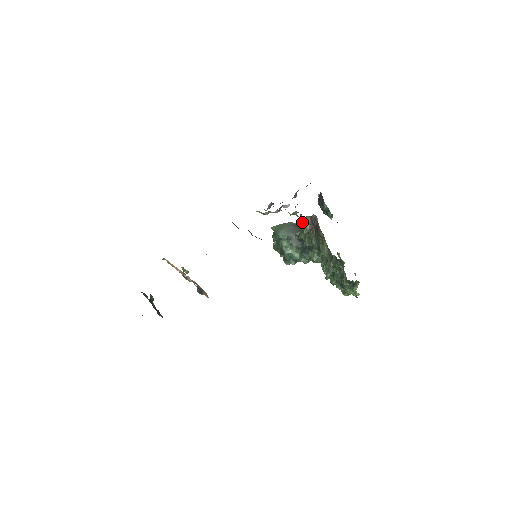
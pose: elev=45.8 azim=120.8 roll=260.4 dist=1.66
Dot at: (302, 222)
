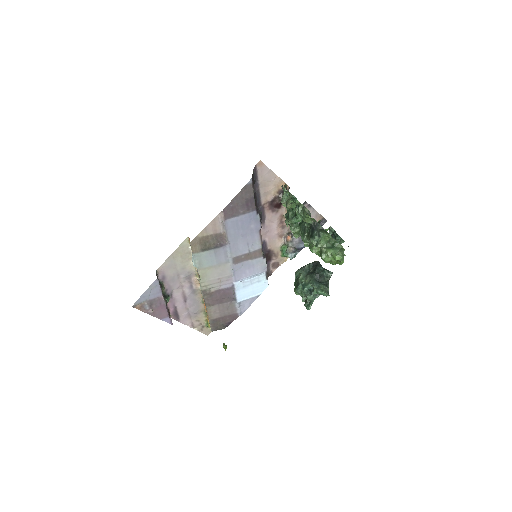
Dot at: occluded
